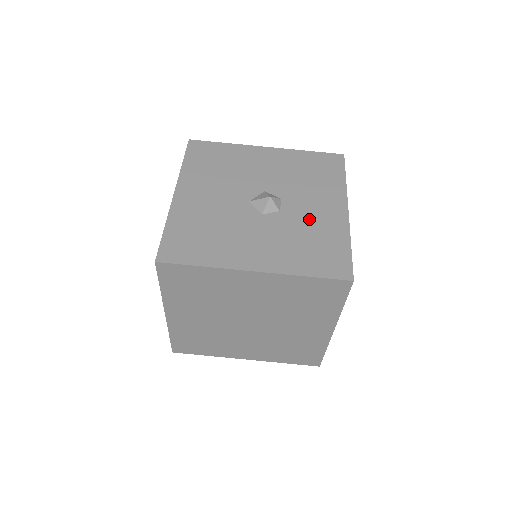
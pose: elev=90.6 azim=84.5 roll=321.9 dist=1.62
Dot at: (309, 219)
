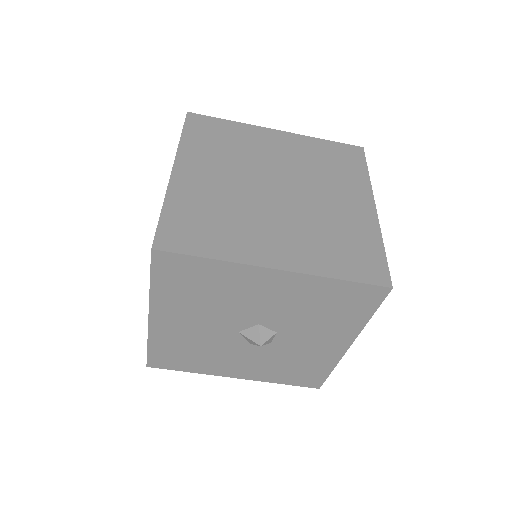
Dot at: (301, 351)
